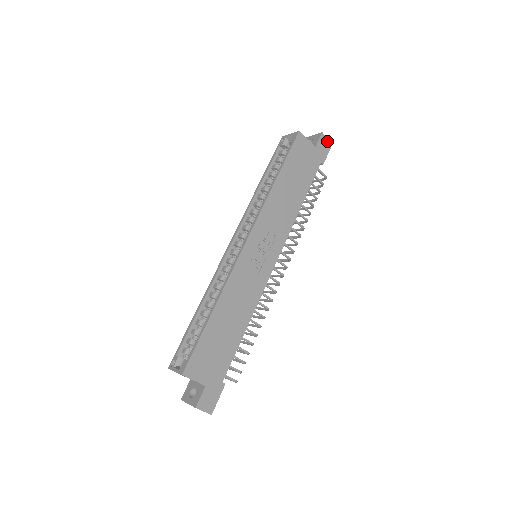
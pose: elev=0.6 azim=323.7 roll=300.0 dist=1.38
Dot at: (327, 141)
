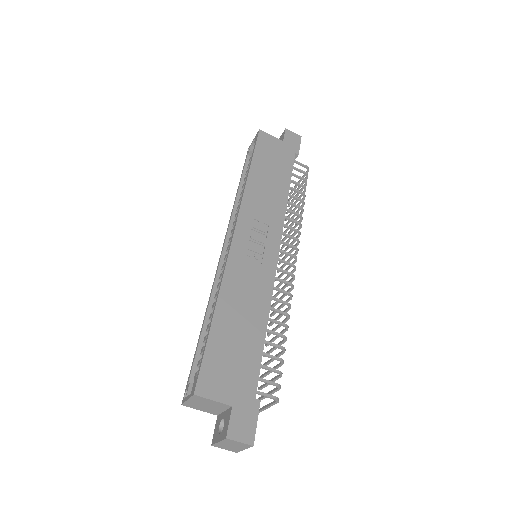
Dot at: (294, 135)
